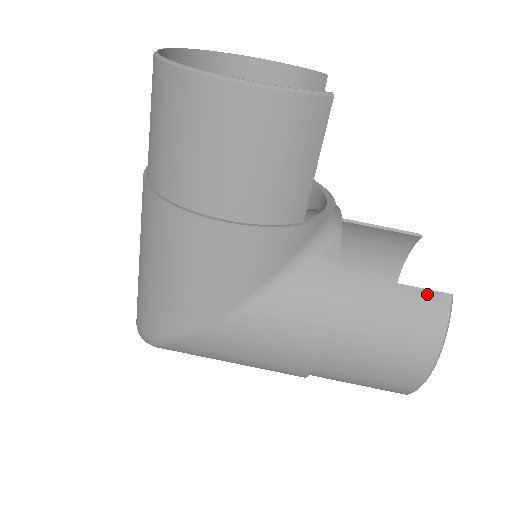
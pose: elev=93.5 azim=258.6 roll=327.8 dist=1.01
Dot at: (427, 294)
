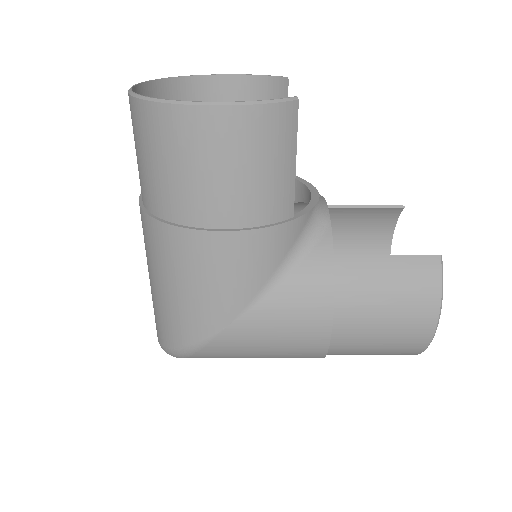
Dot at: (418, 259)
